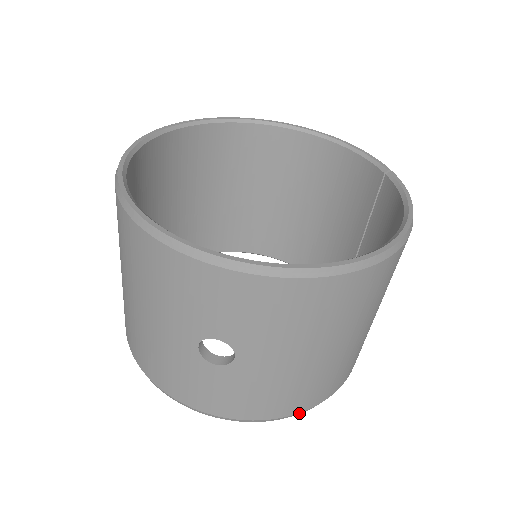
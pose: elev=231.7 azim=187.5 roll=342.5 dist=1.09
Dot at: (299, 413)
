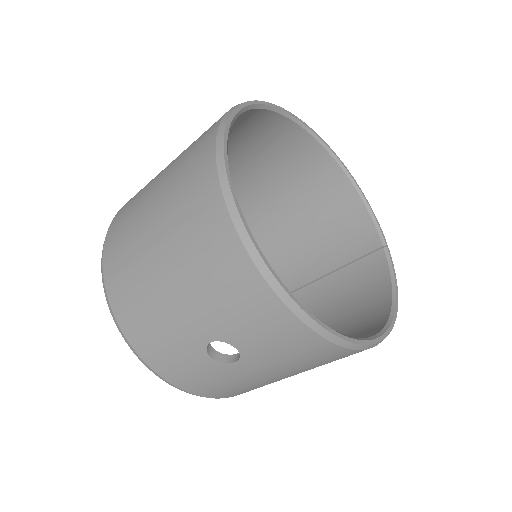
Dot at: (227, 397)
